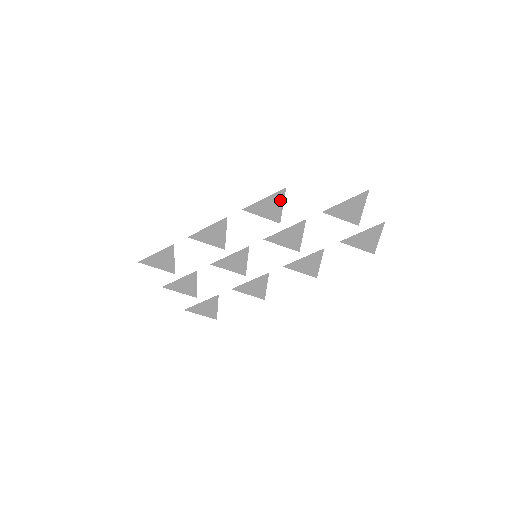
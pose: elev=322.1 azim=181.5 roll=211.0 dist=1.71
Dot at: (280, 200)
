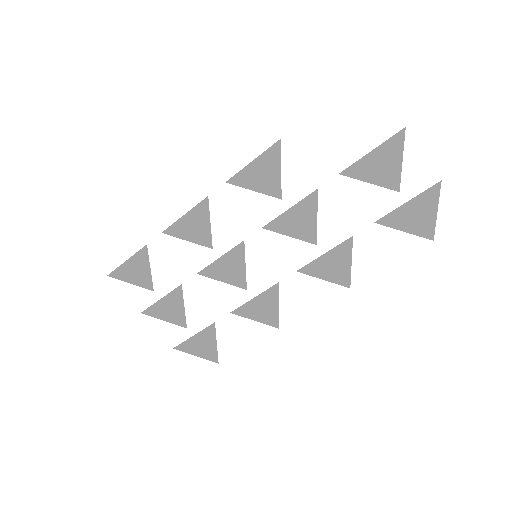
Dot at: (275, 161)
